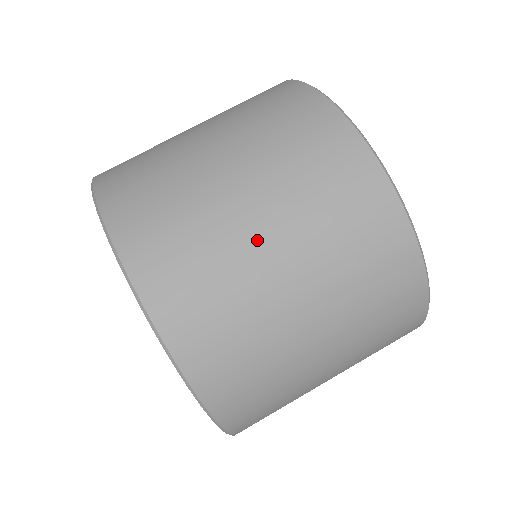
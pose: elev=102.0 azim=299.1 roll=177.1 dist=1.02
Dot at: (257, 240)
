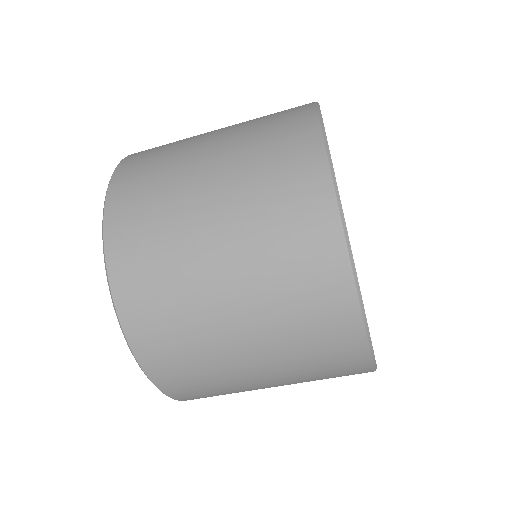
Dot at: occluded
